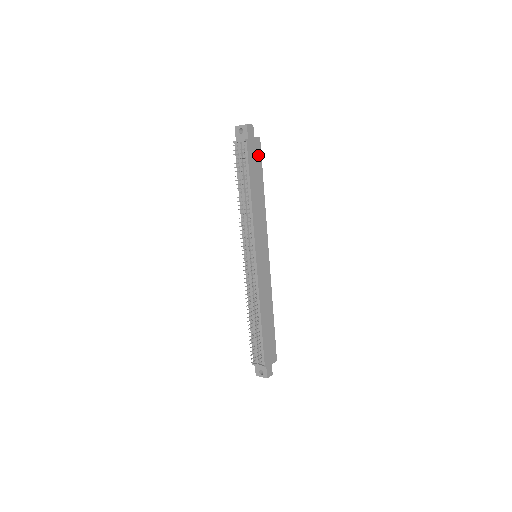
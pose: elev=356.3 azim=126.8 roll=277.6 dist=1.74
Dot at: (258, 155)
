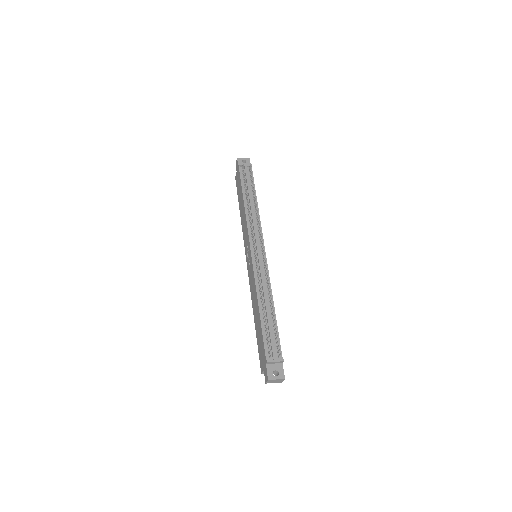
Dot at: occluded
